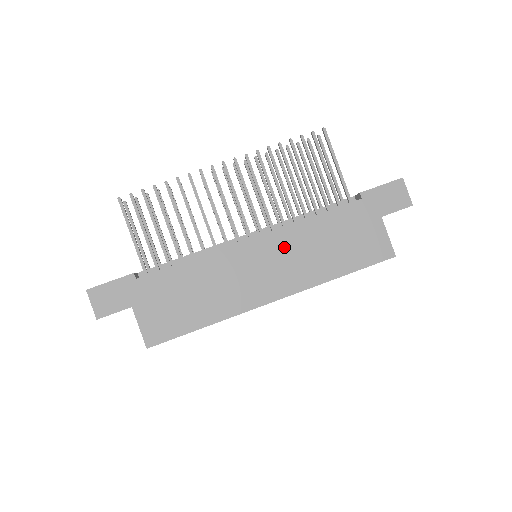
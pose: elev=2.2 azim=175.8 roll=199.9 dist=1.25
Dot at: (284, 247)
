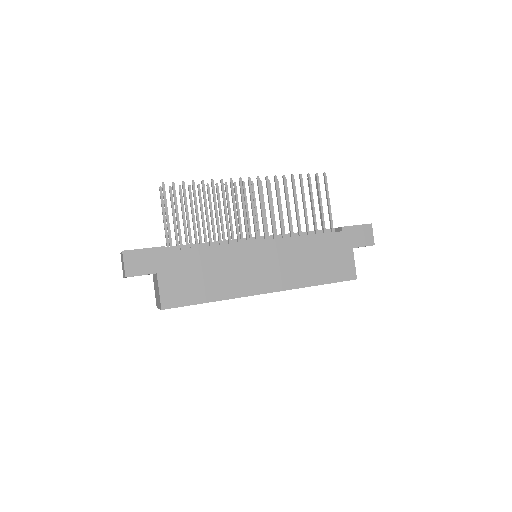
Dot at: (282, 253)
